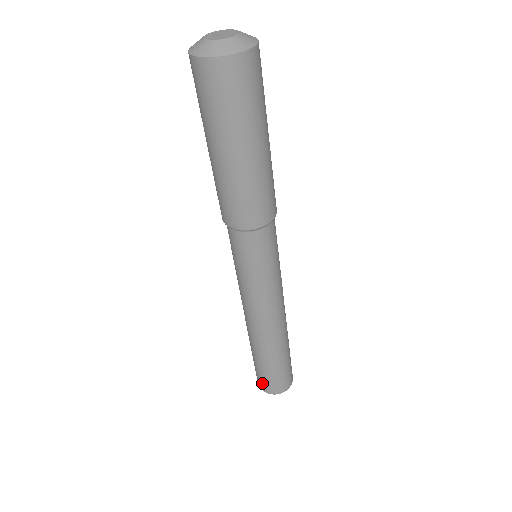
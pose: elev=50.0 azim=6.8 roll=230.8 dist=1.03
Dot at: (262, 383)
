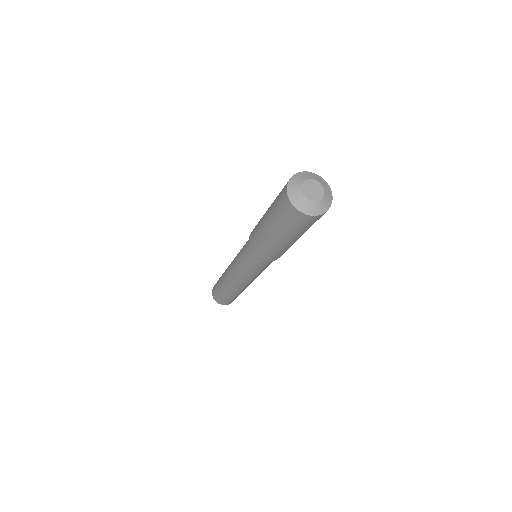
Dot at: (217, 299)
